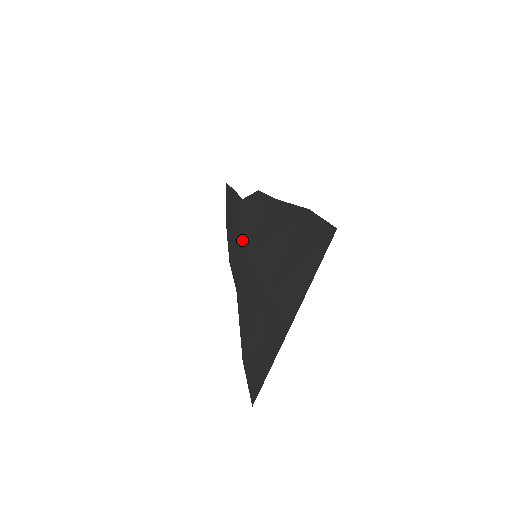
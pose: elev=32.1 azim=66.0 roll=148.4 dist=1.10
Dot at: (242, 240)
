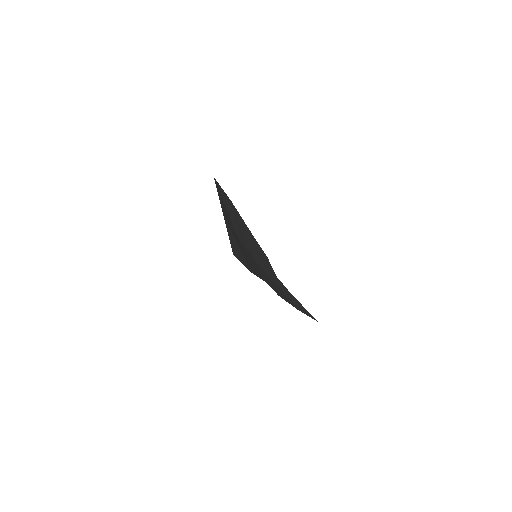
Dot at: occluded
